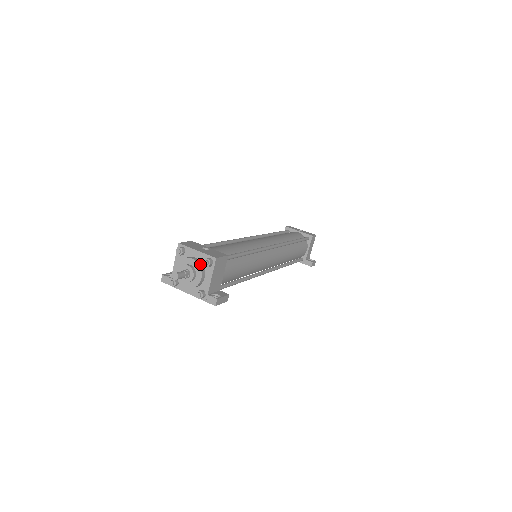
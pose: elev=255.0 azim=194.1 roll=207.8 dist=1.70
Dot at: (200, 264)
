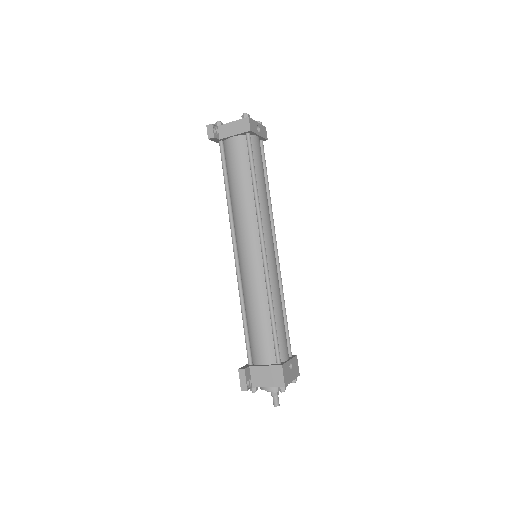
Dot at: occluded
